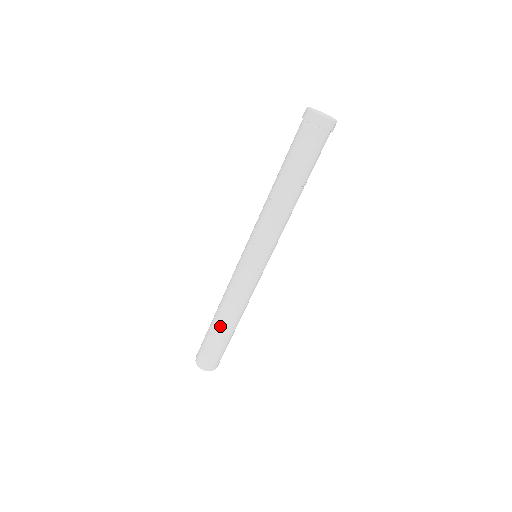
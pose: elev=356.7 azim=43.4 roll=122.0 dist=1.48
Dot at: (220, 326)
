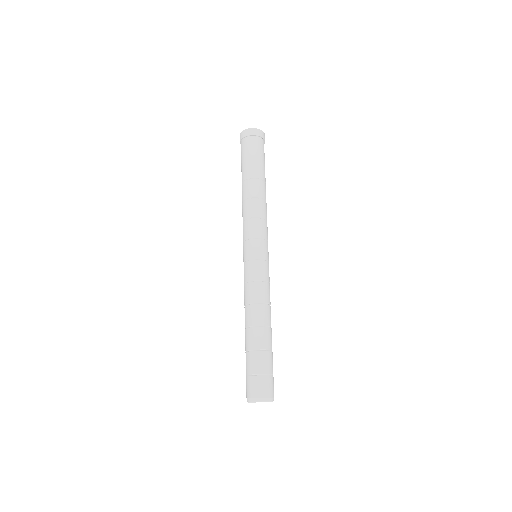
Dot at: (246, 336)
